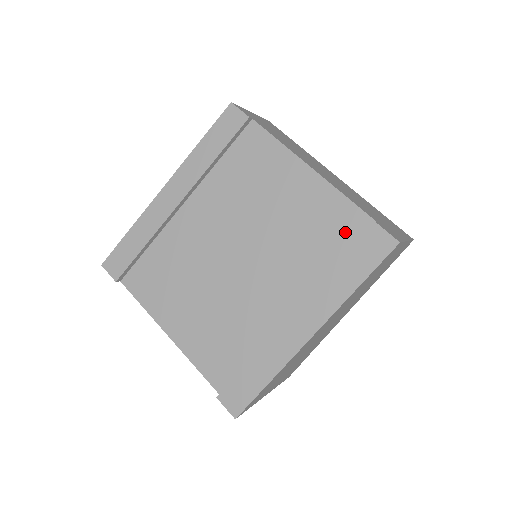
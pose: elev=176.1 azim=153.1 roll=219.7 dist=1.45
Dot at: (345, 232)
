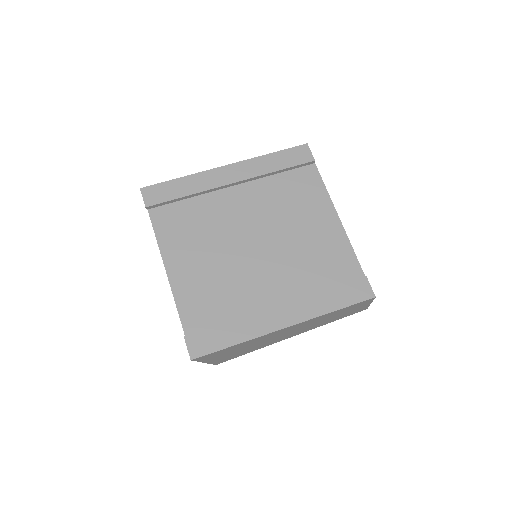
Dot at: (341, 271)
